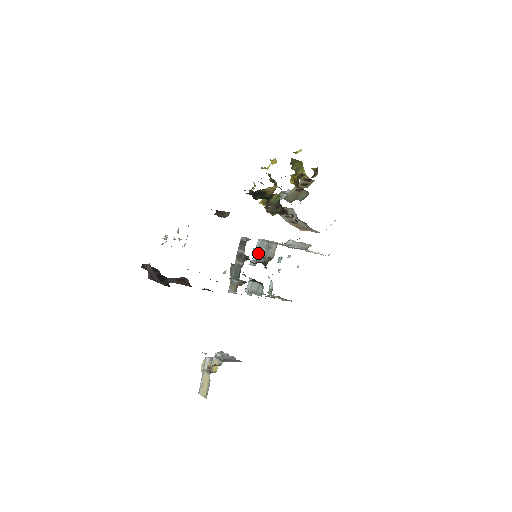
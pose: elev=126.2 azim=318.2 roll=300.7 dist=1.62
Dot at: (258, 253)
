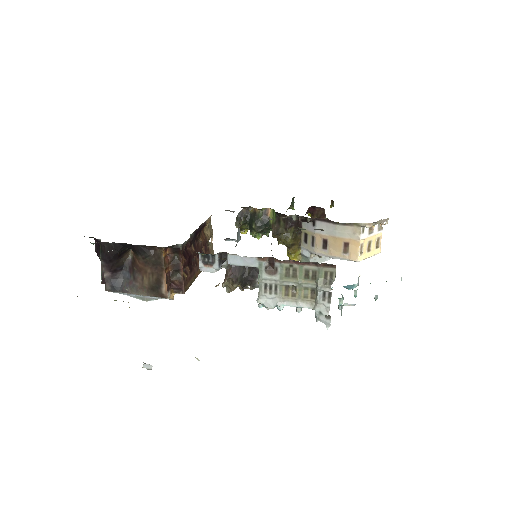
Dot at: occluded
